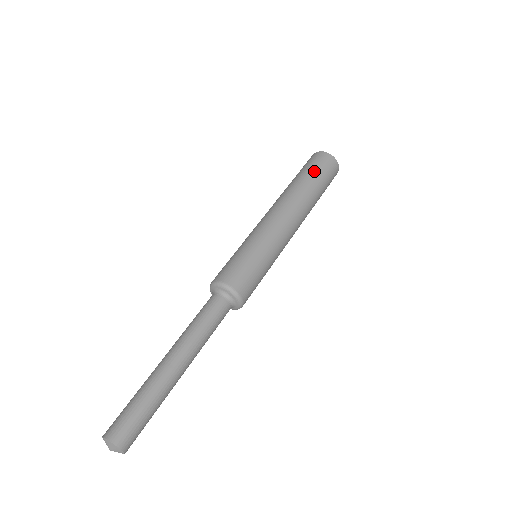
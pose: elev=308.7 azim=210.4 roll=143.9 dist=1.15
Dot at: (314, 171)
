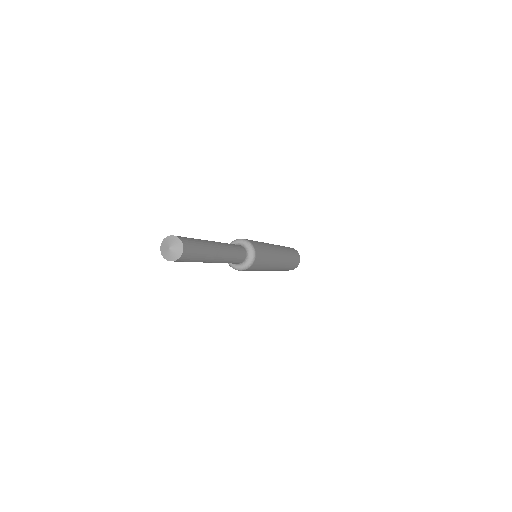
Dot at: (290, 248)
